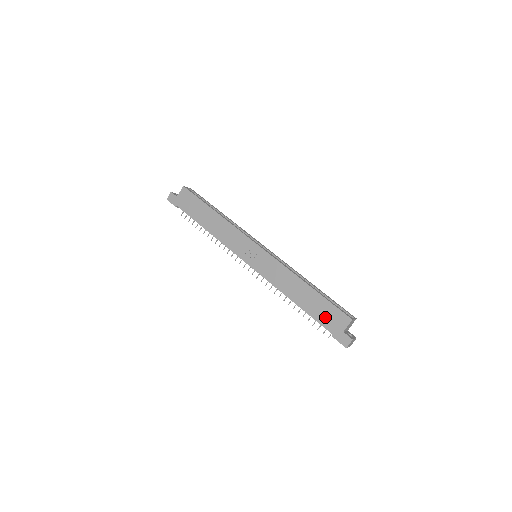
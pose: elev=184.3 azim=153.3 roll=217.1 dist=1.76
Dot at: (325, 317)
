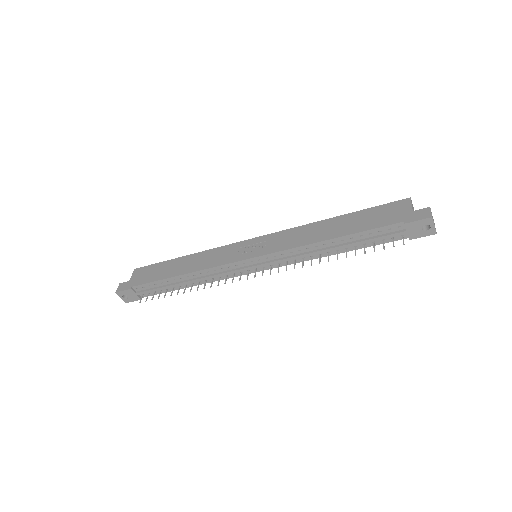
Dot at: (380, 219)
